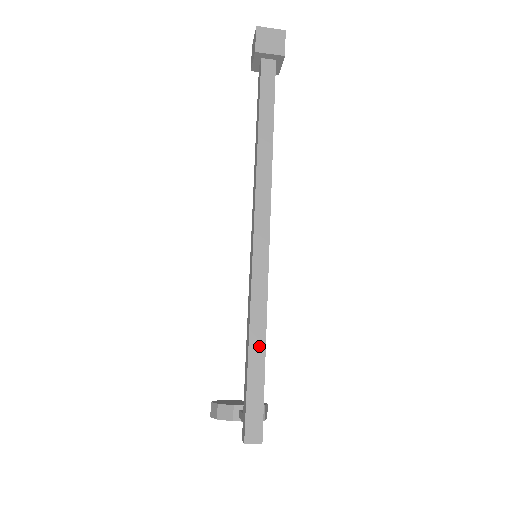
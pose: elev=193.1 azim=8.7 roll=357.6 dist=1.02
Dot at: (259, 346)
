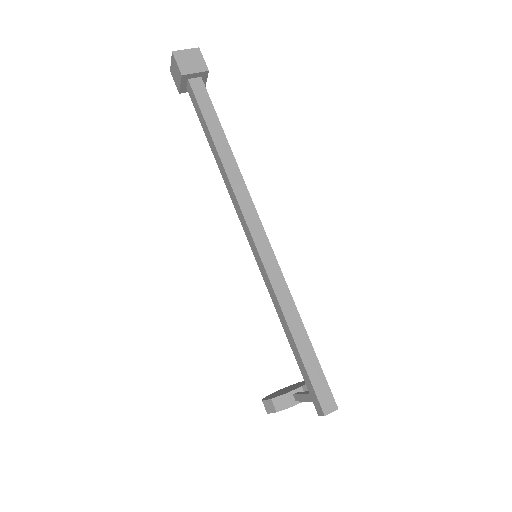
Dot at: (299, 330)
